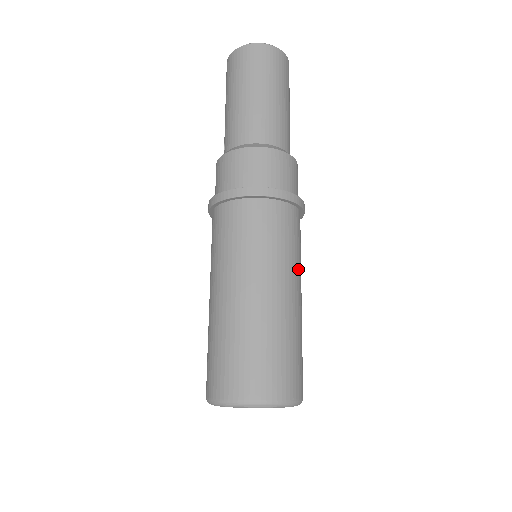
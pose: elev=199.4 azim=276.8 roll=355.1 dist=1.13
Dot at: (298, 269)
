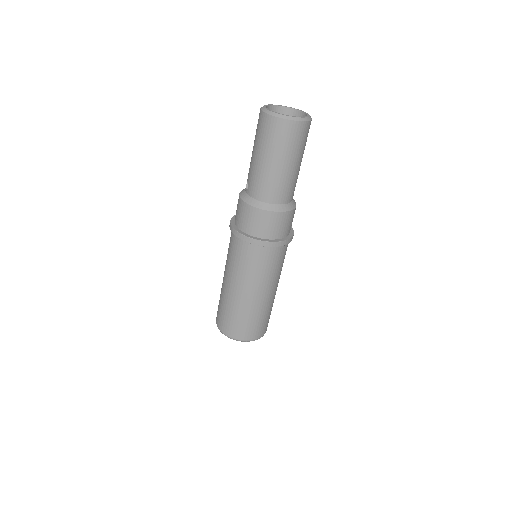
Dot at: (280, 274)
